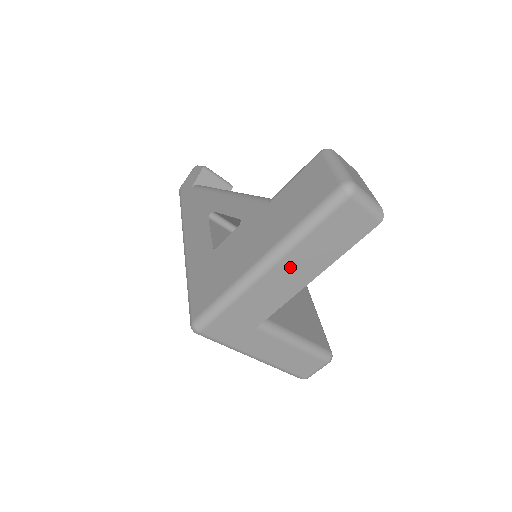
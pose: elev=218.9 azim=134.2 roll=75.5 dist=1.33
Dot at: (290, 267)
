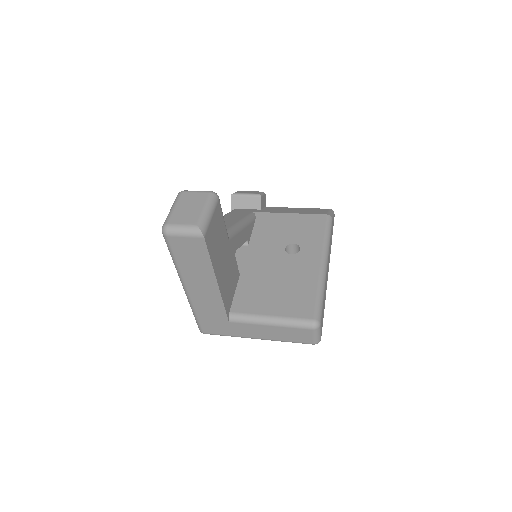
Dot at: (195, 284)
